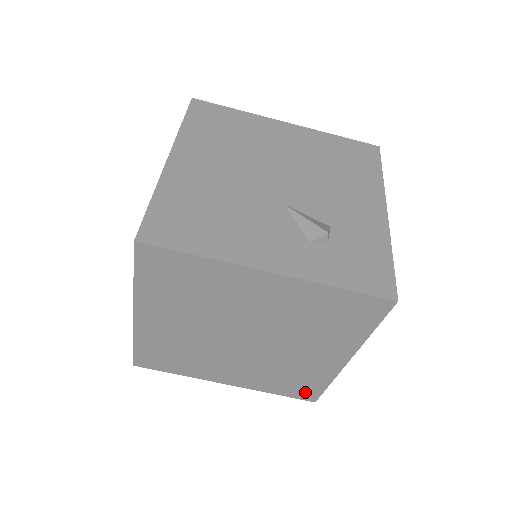
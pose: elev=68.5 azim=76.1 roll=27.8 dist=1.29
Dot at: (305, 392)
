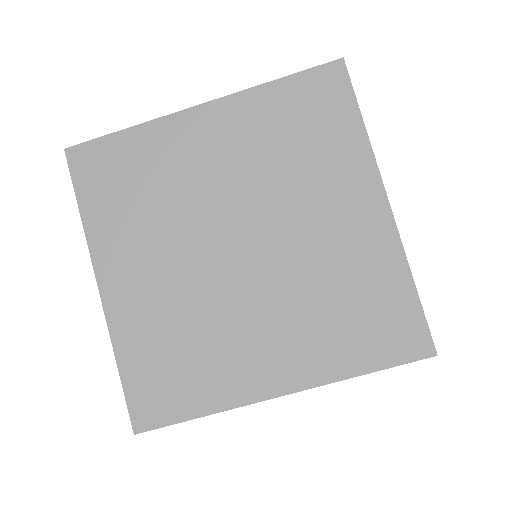
Dot at: (400, 332)
